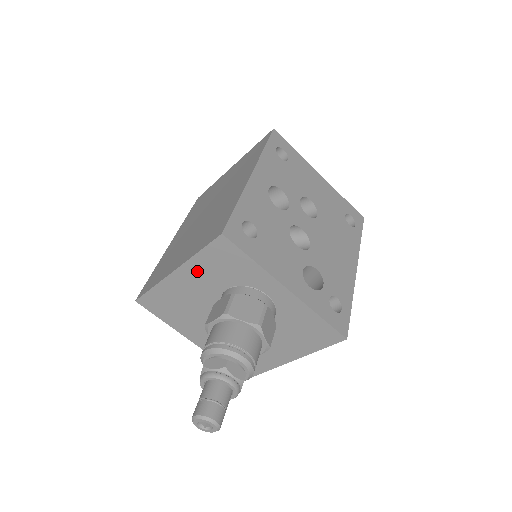
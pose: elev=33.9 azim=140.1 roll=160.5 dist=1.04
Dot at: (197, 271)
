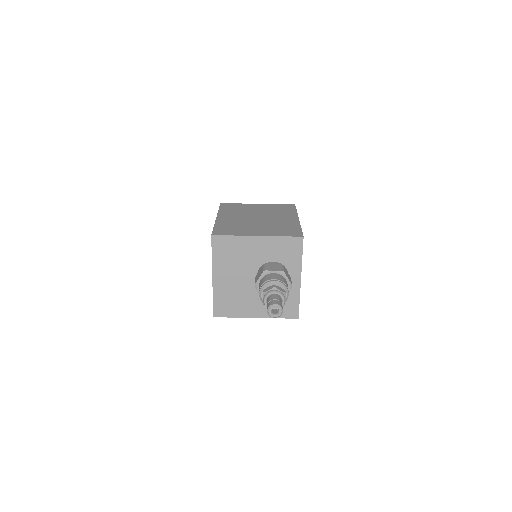
Dot at: (270, 244)
